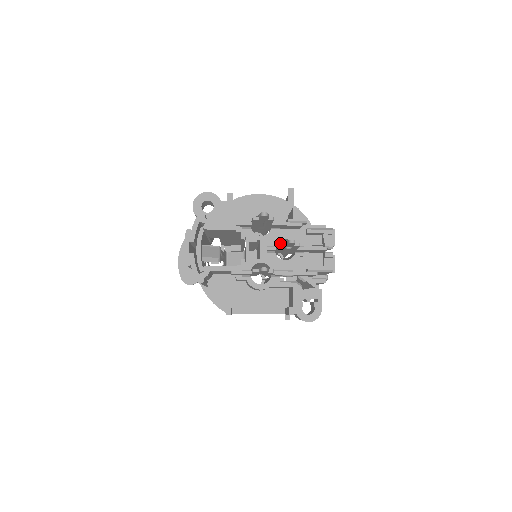
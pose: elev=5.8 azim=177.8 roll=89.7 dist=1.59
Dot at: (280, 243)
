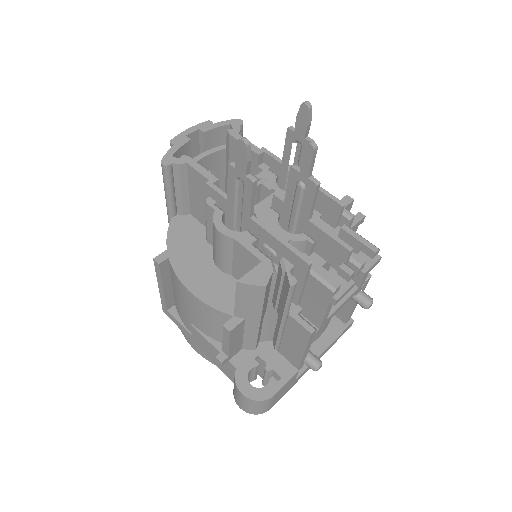
Dot at: (295, 165)
